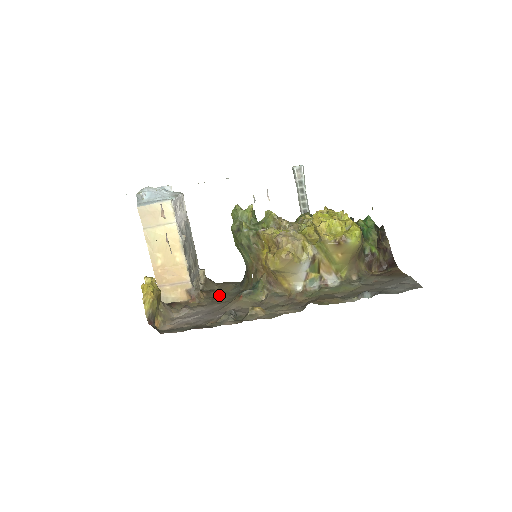
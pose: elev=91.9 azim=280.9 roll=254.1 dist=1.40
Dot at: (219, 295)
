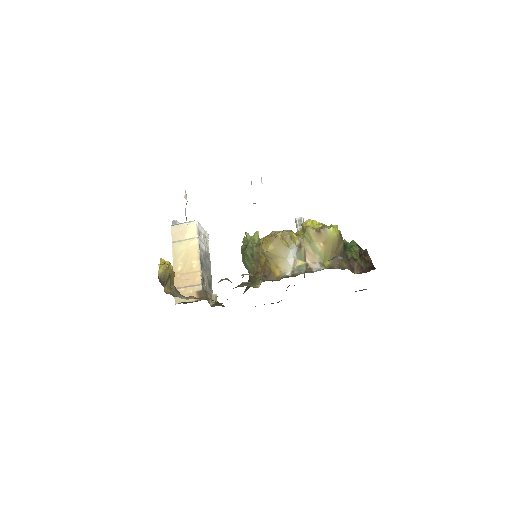
Dot at: occluded
